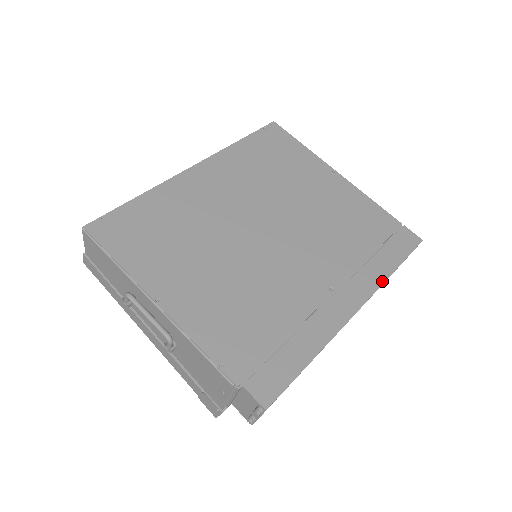
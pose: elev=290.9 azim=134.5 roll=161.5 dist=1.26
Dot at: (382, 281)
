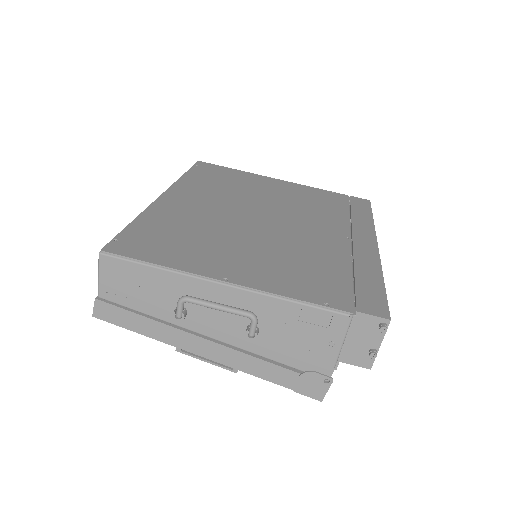
Dot at: (372, 226)
